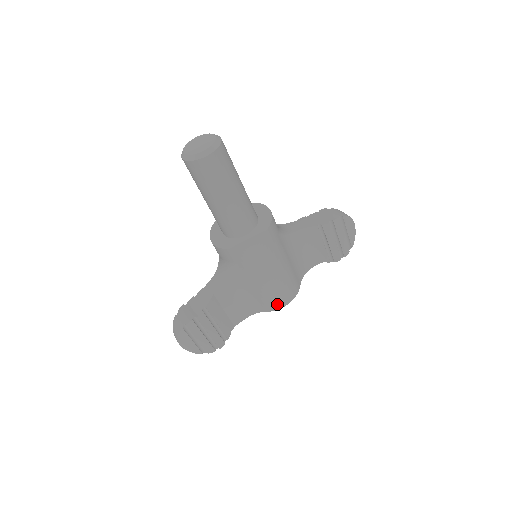
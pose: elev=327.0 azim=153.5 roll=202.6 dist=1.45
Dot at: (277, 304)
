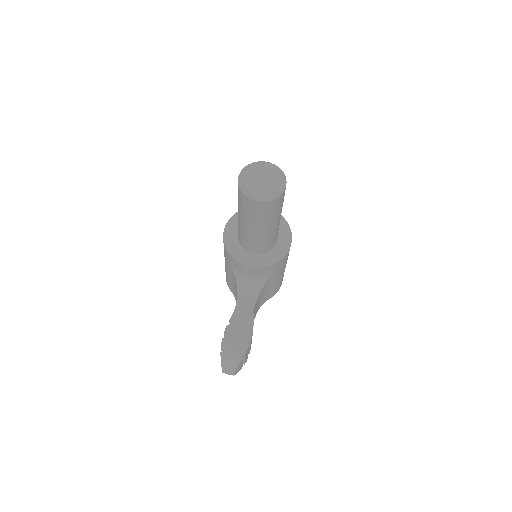
Dot at: (279, 287)
